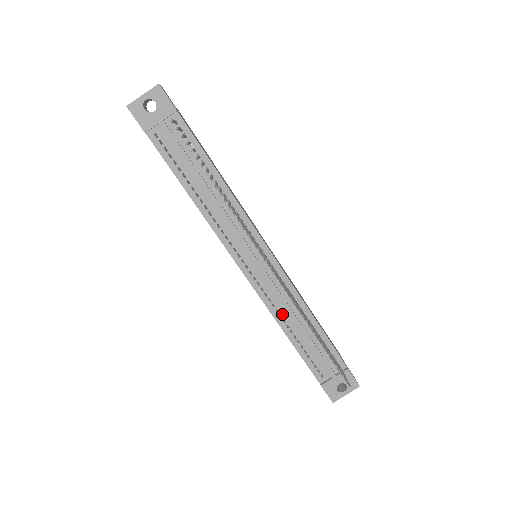
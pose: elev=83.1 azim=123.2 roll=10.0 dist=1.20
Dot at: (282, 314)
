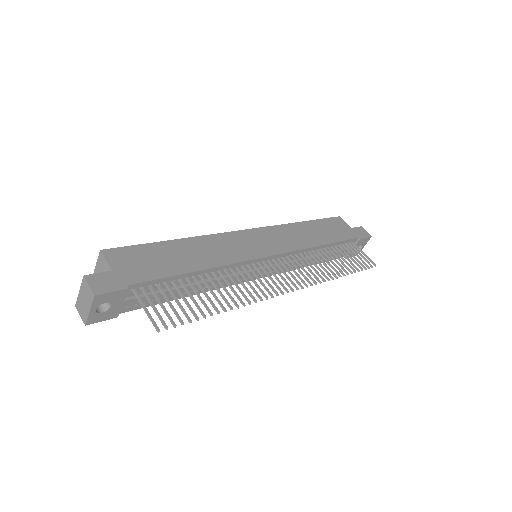
Dot at: occluded
